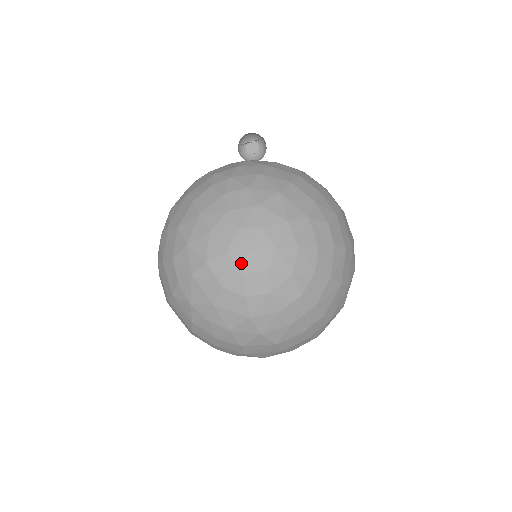
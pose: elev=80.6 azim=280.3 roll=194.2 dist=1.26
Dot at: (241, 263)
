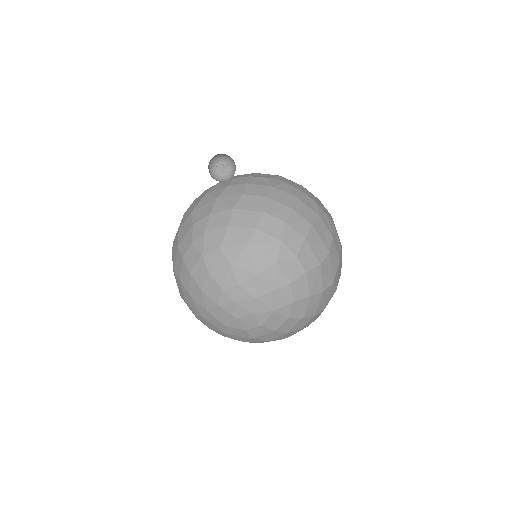
Dot at: (232, 312)
